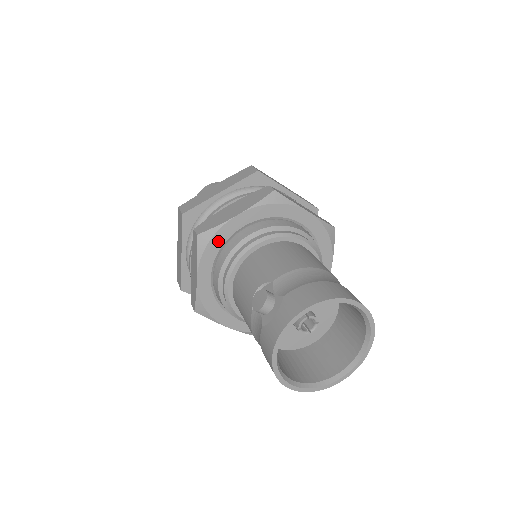
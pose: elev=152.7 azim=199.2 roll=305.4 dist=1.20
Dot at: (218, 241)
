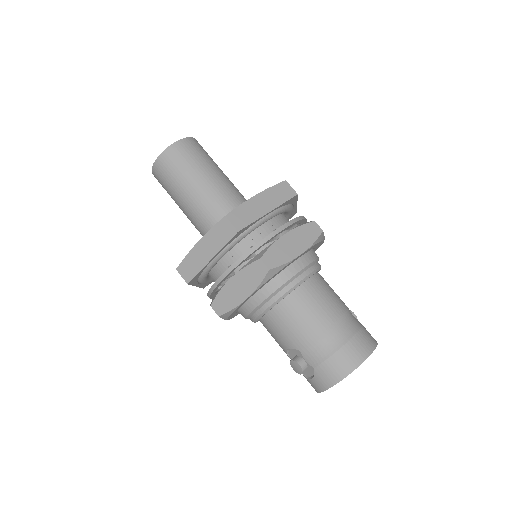
Dot at: (236, 310)
